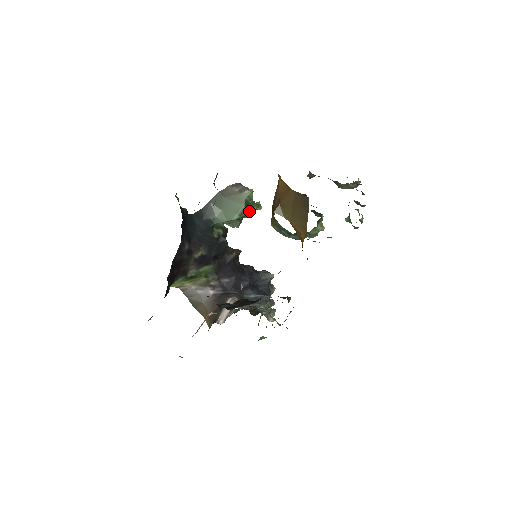
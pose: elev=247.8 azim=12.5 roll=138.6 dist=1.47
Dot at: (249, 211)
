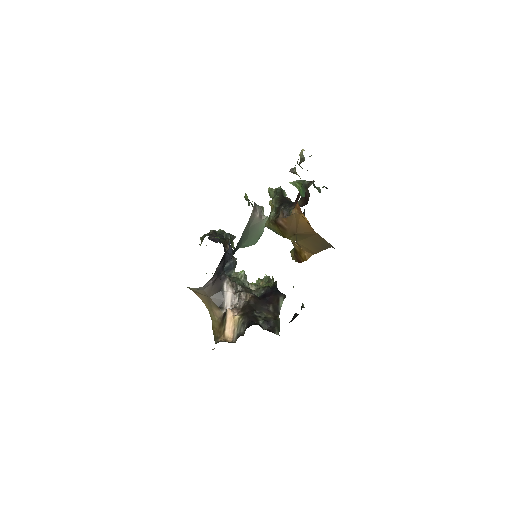
Dot at: occluded
